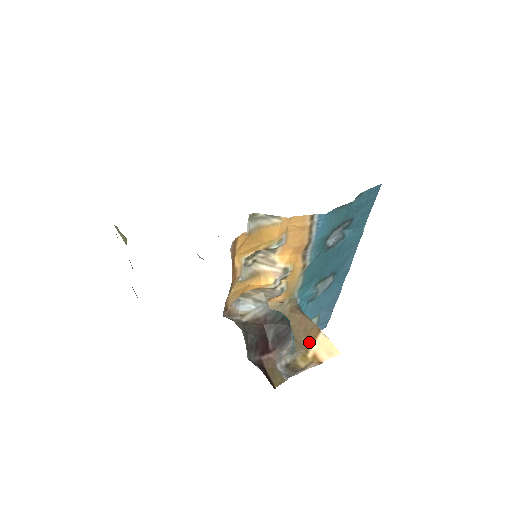
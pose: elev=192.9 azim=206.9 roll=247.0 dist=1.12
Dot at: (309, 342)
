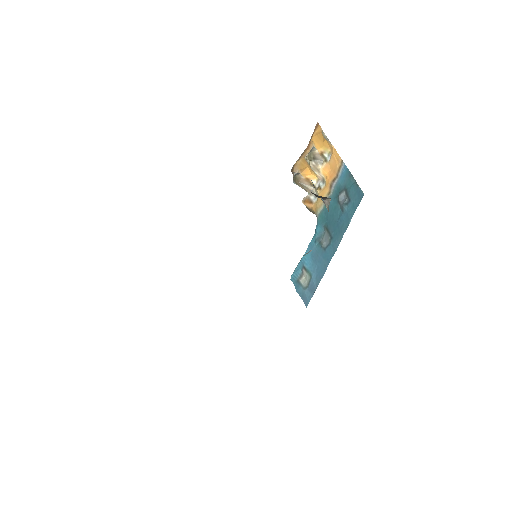
Dot at: occluded
